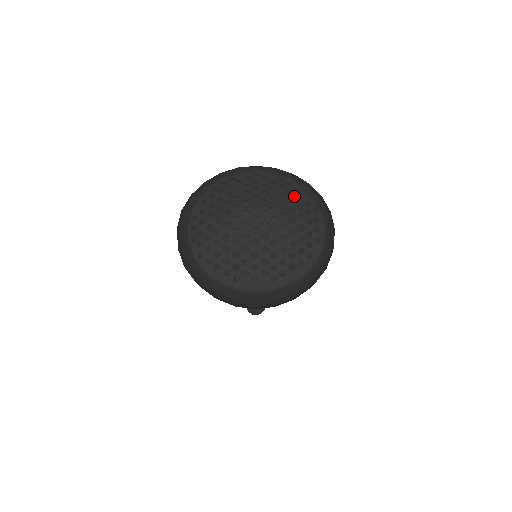
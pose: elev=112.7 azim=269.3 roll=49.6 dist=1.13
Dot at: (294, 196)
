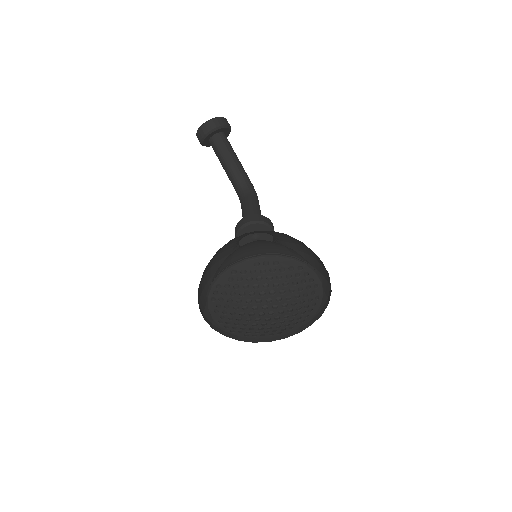
Dot at: (278, 272)
